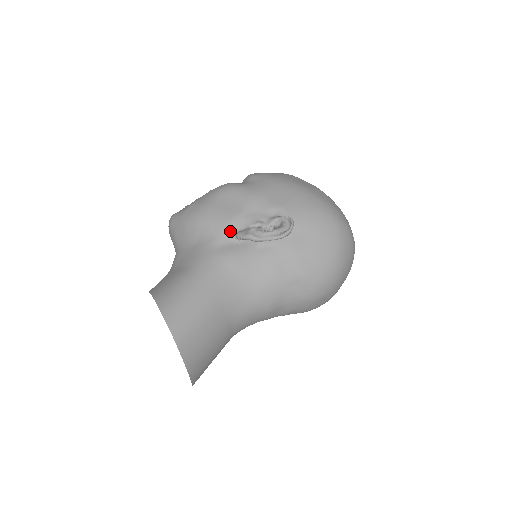
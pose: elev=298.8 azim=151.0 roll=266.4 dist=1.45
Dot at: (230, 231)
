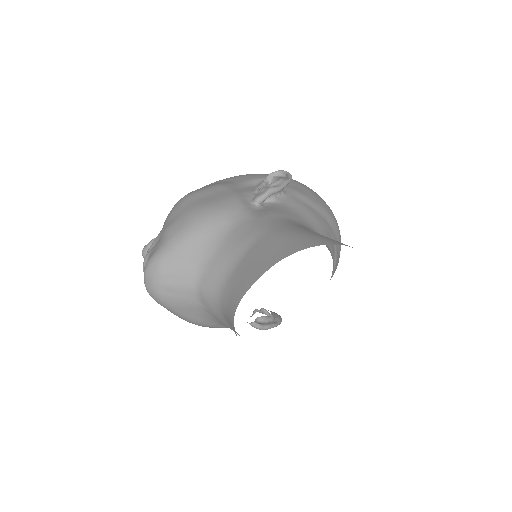
Dot at: (246, 203)
